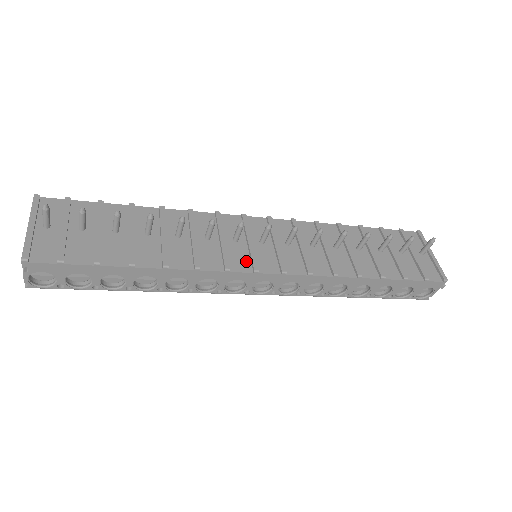
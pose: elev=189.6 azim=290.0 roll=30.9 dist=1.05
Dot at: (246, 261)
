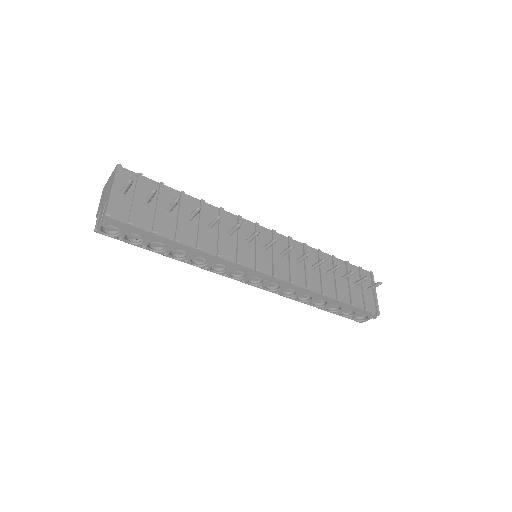
Dot at: (251, 260)
